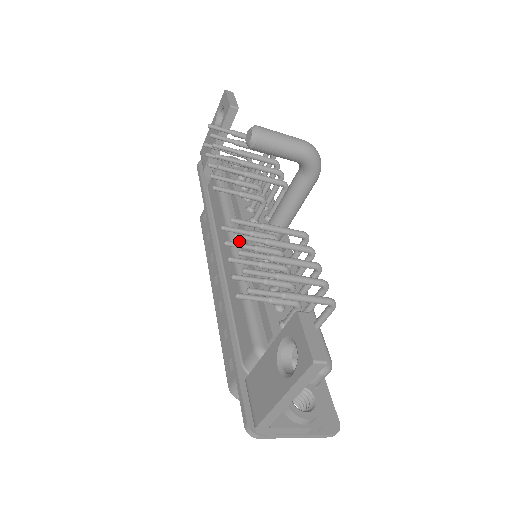
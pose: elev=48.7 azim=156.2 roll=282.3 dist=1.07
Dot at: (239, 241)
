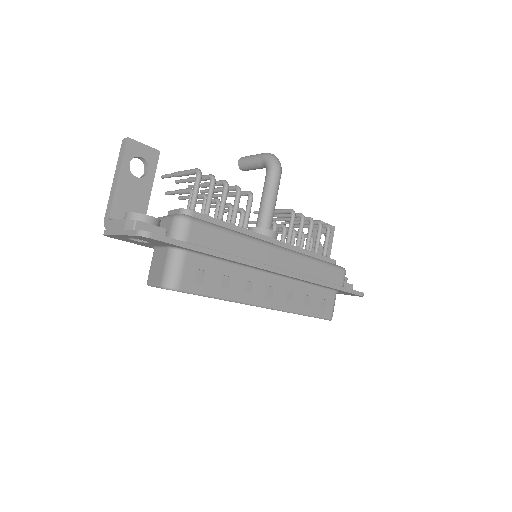
Dot at: occluded
